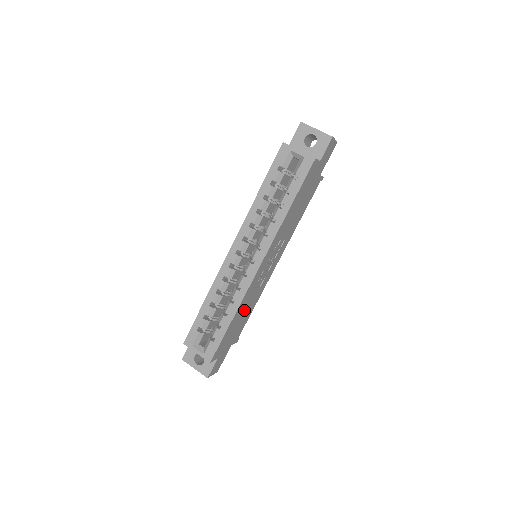
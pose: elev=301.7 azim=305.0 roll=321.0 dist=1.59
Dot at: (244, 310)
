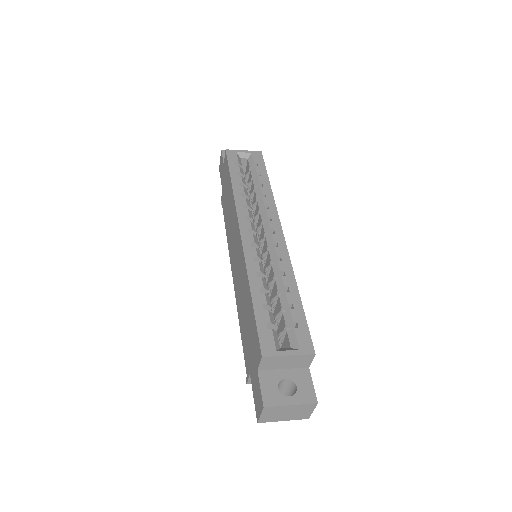
Dot at: occluded
